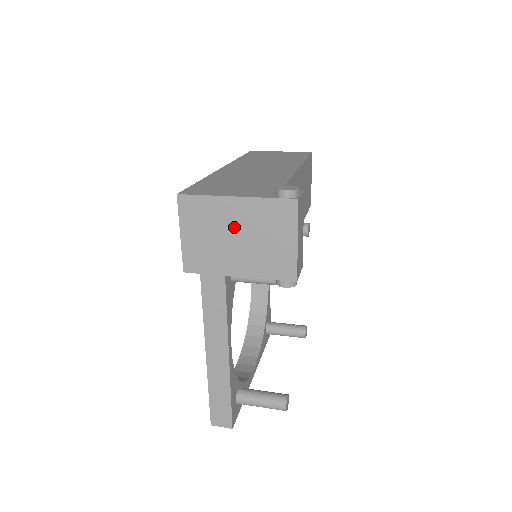
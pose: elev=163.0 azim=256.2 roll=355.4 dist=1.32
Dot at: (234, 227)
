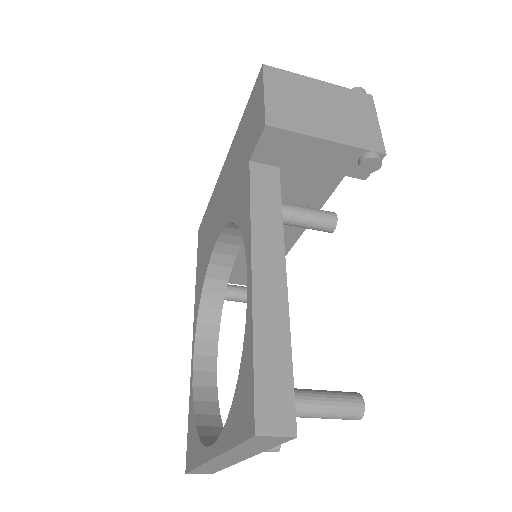
Dot at: (320, 100)
